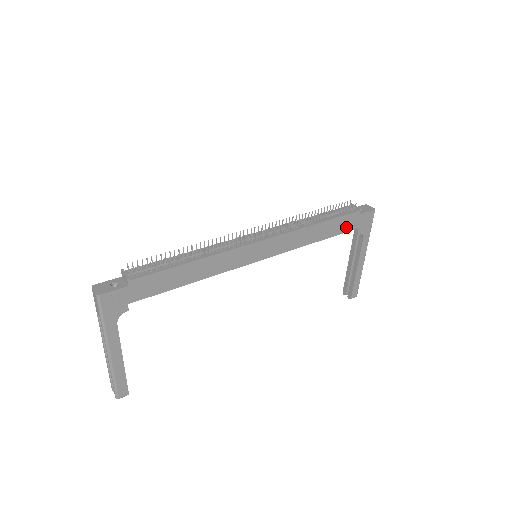
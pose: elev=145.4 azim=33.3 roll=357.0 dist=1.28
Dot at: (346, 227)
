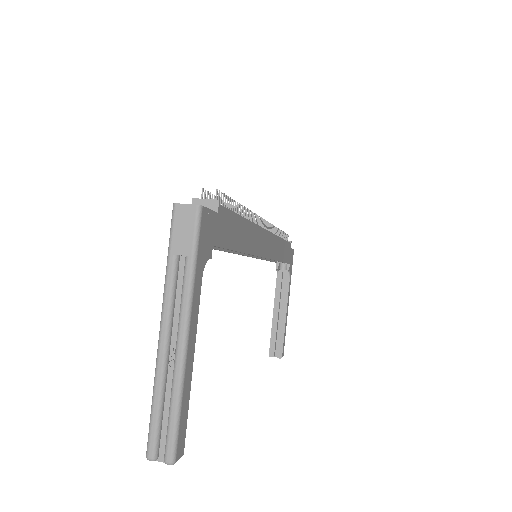
Dot at: (287, 257)
